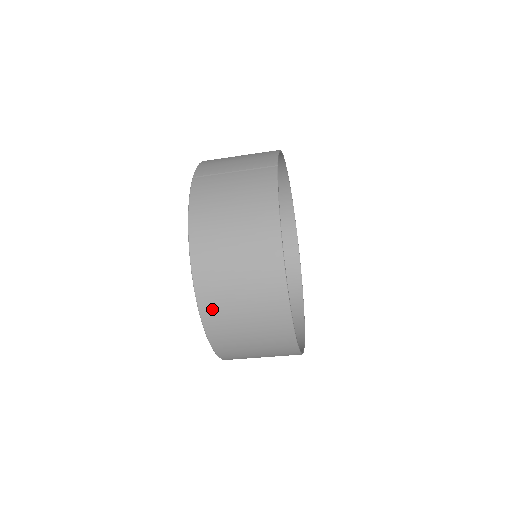
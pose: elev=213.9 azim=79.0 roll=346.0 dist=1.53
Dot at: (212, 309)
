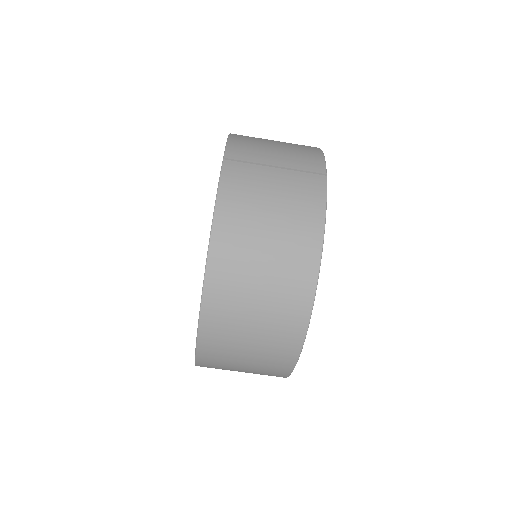
Dot at: (215, 324)
